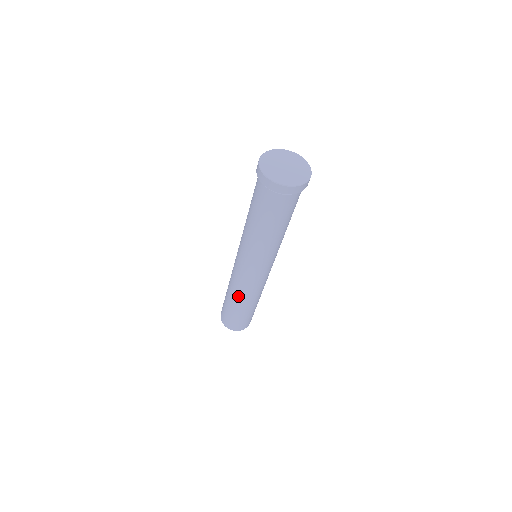
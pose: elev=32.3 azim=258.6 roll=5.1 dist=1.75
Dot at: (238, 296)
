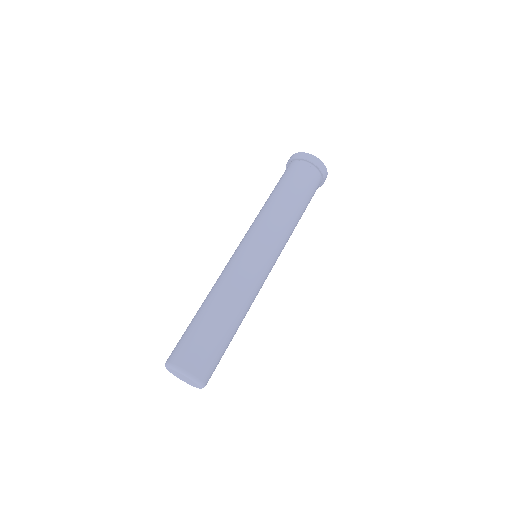
Dot at: (226, 292)
